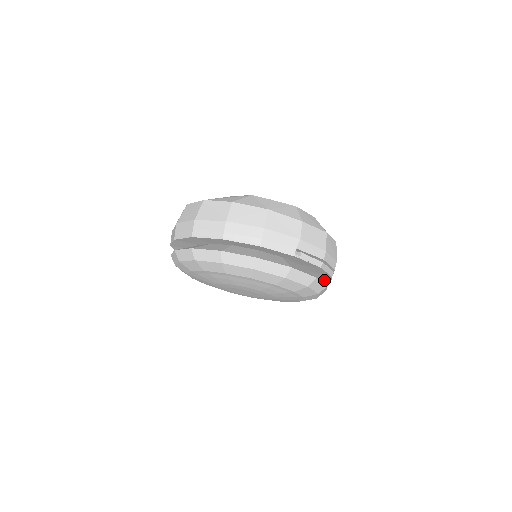
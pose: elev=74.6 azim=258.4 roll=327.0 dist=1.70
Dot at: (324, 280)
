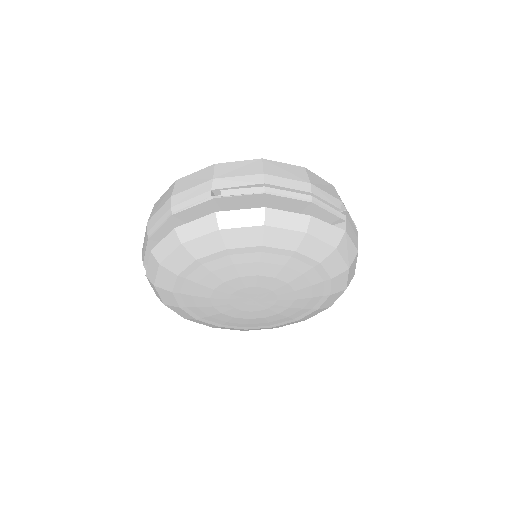
Dot at: (331, 222)
